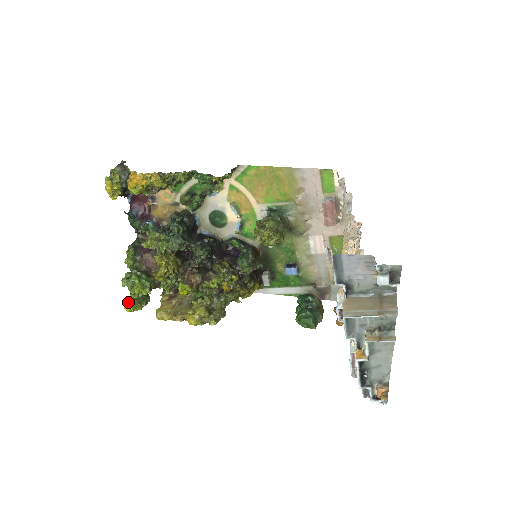
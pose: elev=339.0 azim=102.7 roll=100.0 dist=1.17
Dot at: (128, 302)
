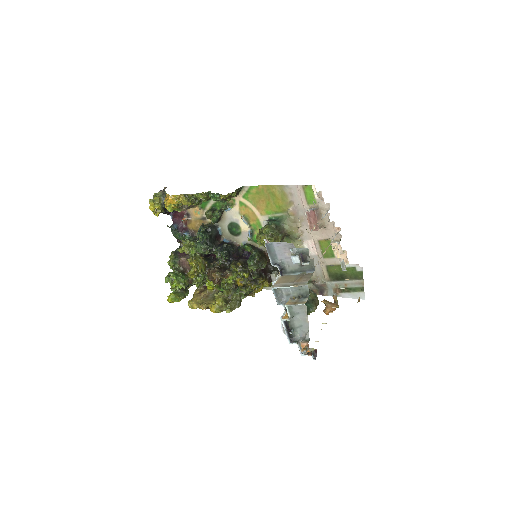
Dot at: (170, 295)
